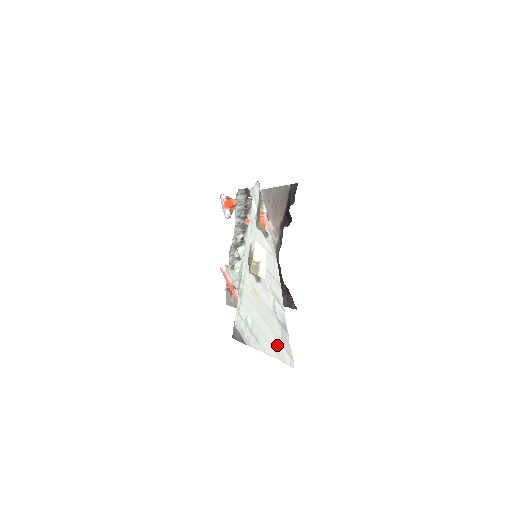
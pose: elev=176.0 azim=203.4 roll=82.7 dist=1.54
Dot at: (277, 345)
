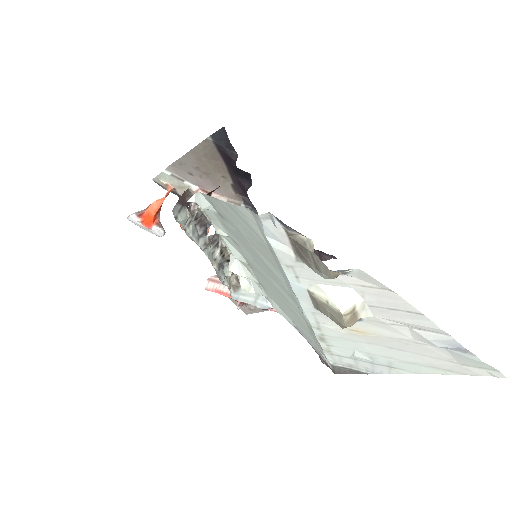
Dot at: (447, 366)
